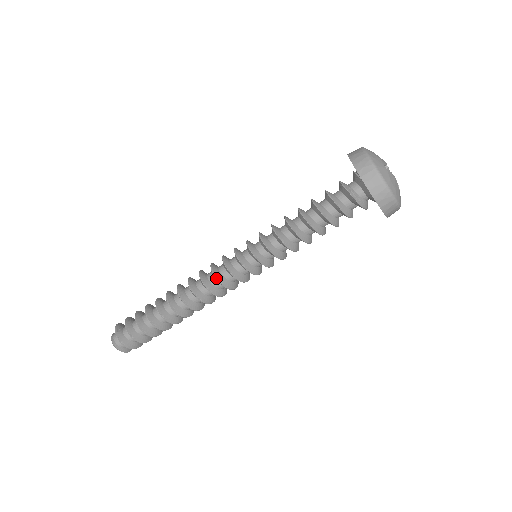
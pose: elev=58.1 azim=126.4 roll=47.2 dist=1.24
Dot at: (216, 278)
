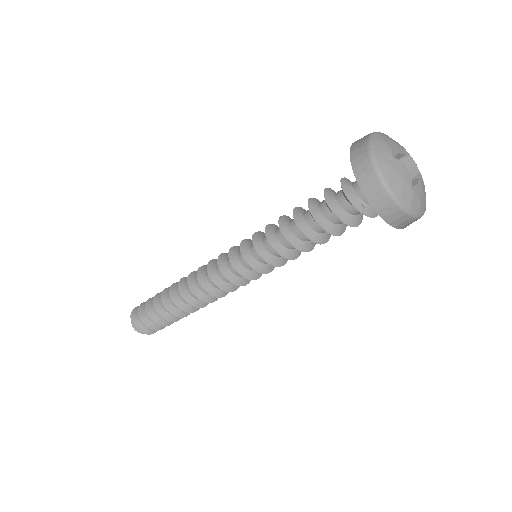
Dot at: occluded
